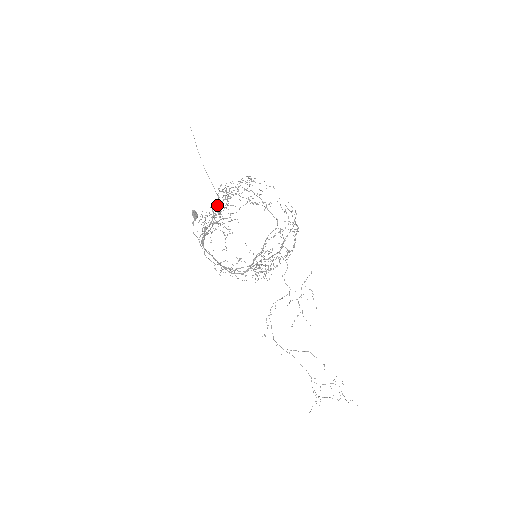
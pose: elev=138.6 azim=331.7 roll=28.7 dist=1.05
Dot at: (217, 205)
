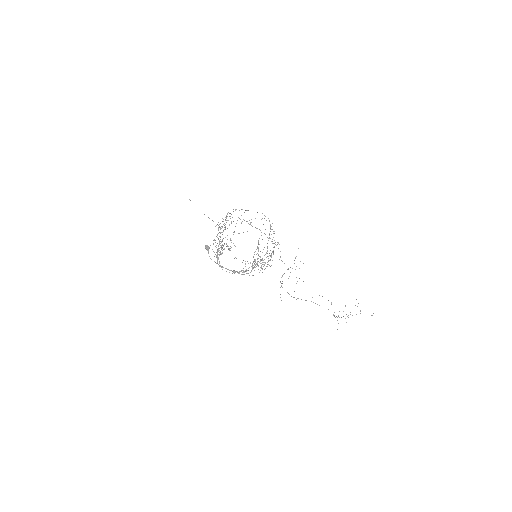
Dot at: occluded
